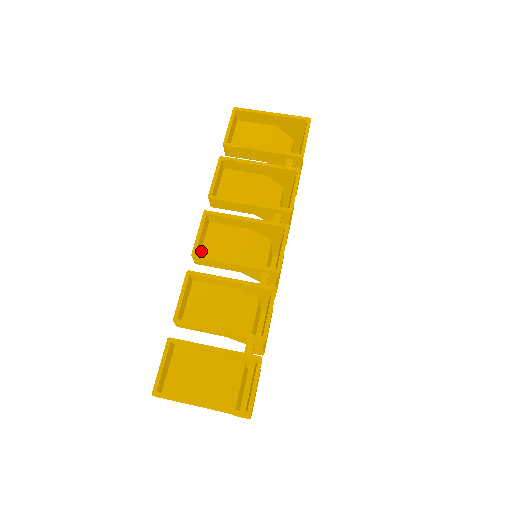
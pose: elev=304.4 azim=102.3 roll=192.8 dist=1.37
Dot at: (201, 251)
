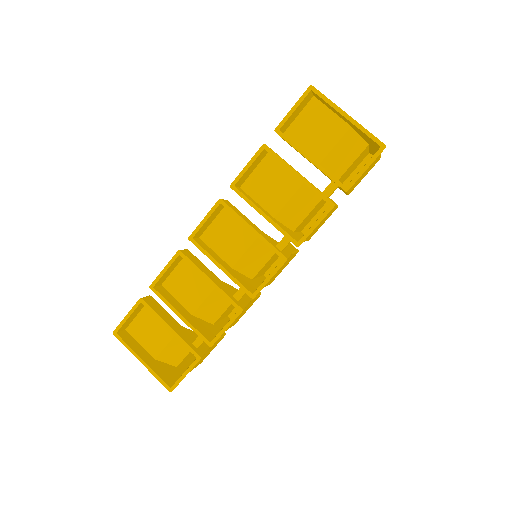
Dot at: (205, 230)
